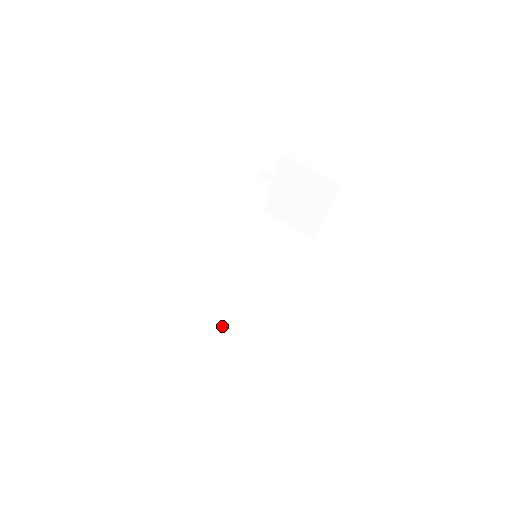
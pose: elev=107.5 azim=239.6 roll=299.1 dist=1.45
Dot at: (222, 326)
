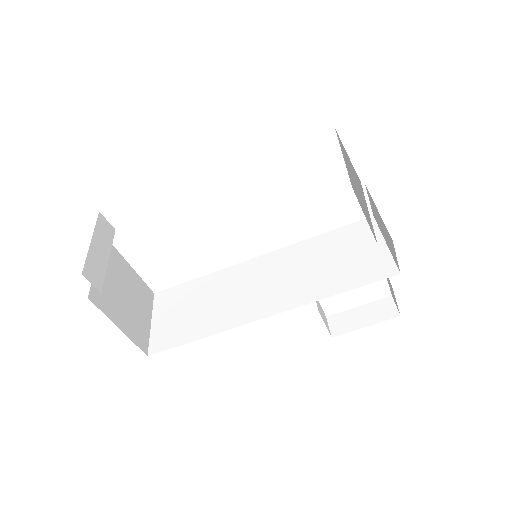
Dot at: (191, 314)
